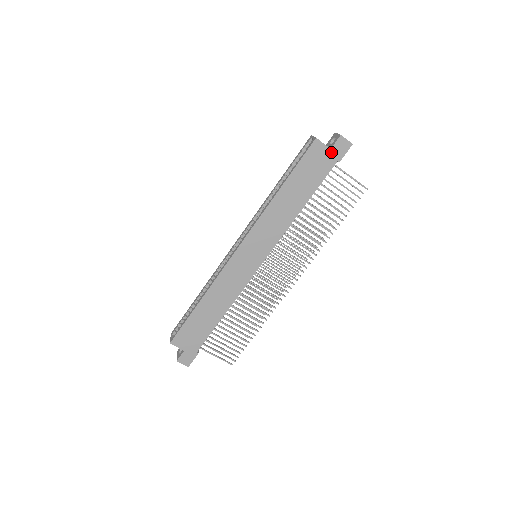
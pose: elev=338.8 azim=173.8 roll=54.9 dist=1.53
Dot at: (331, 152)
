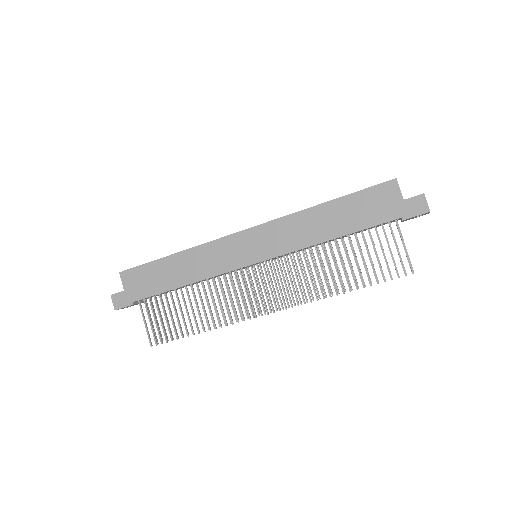
Dot at: (402, 203)
